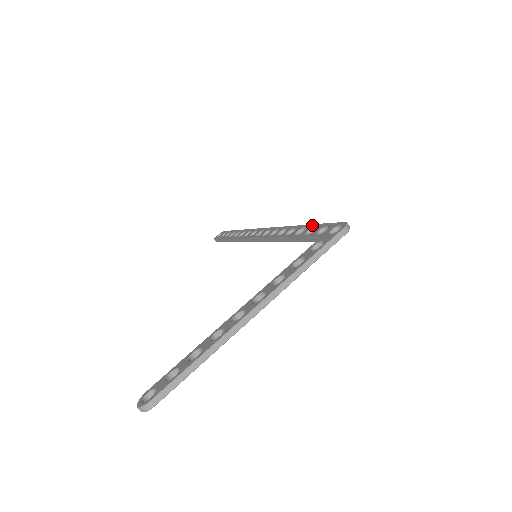
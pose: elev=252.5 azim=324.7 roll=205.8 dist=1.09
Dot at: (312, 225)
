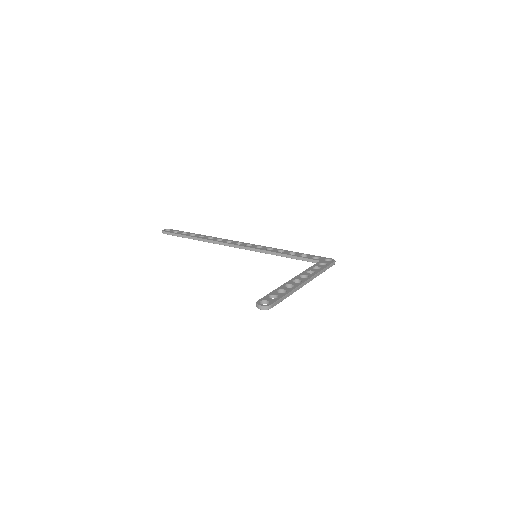
Dot at: (301, 253)
